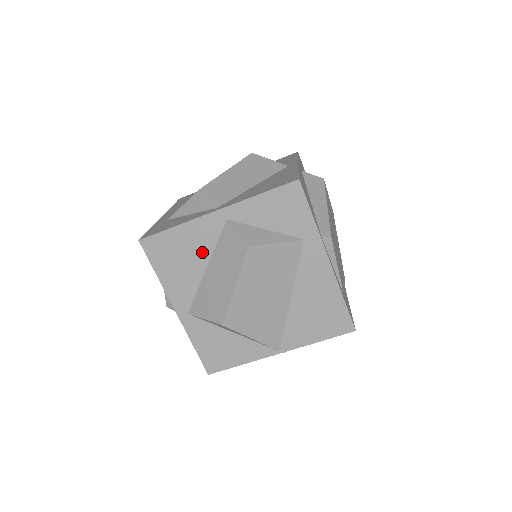
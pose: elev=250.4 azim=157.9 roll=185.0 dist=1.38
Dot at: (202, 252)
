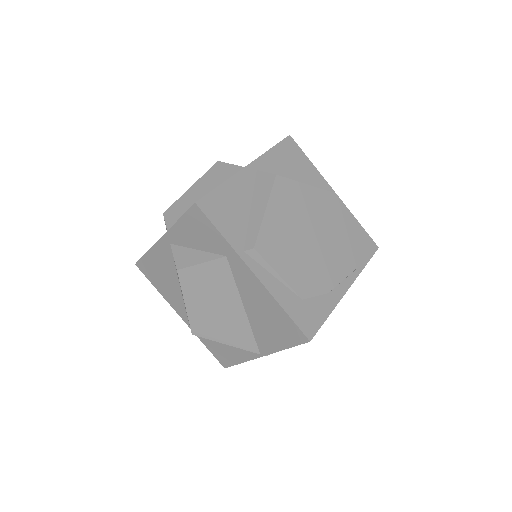
Dot at: (171, 271)
